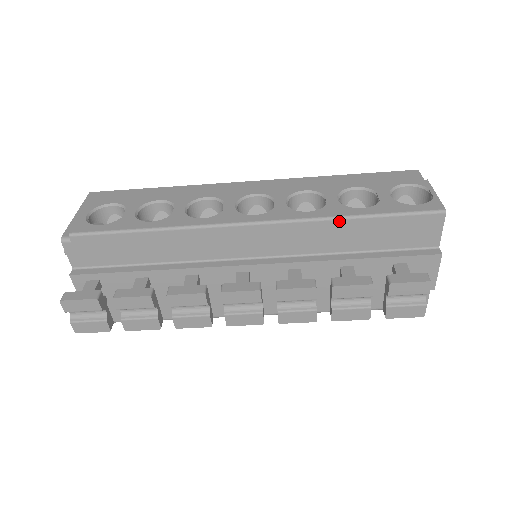
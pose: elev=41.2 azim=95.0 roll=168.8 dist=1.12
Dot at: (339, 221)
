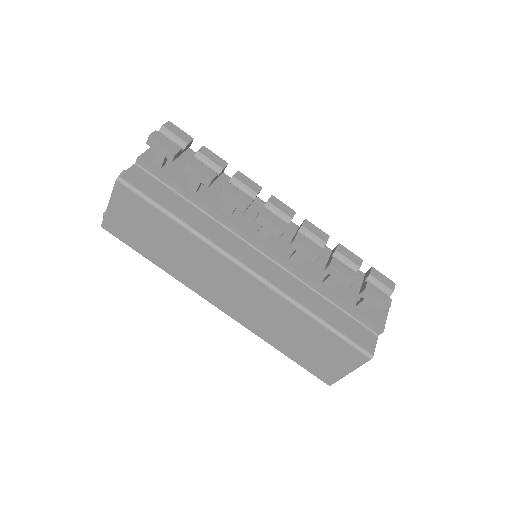
Dot at: occluded
